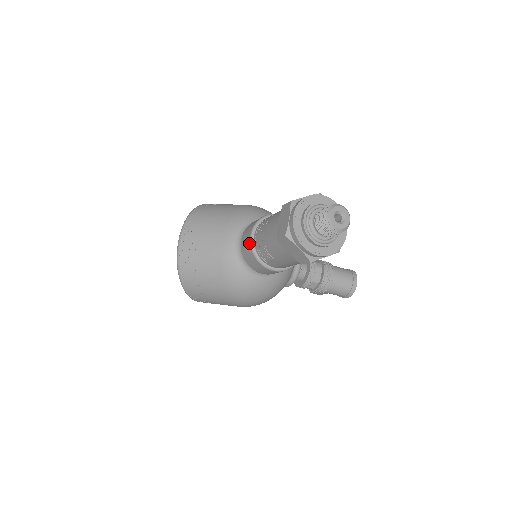
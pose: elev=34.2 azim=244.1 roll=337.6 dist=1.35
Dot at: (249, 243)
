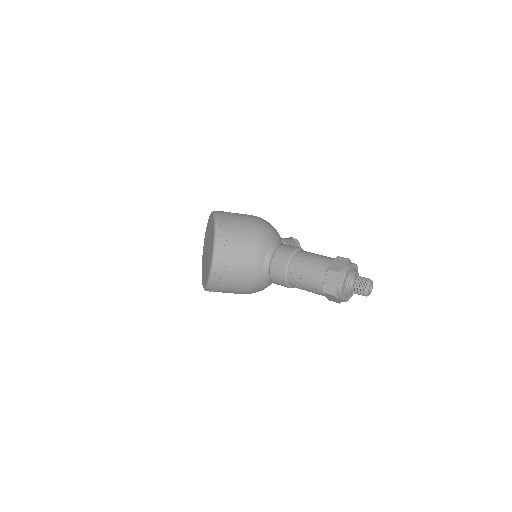
Dot at: (284, 276)
